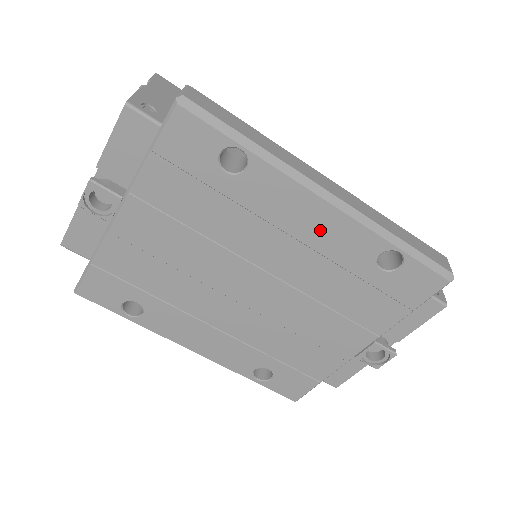
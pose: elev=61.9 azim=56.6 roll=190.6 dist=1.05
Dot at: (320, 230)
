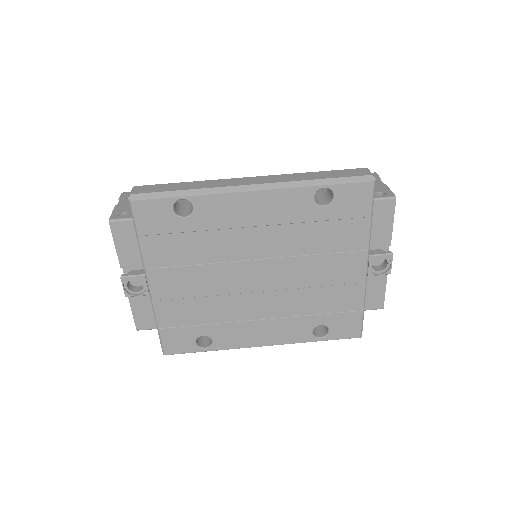
Dot at: (265, 210)
